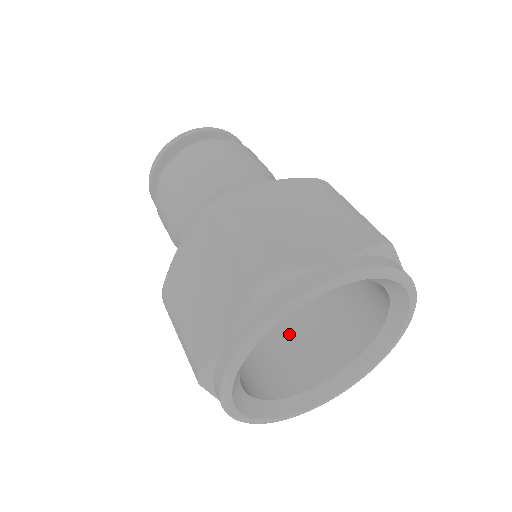
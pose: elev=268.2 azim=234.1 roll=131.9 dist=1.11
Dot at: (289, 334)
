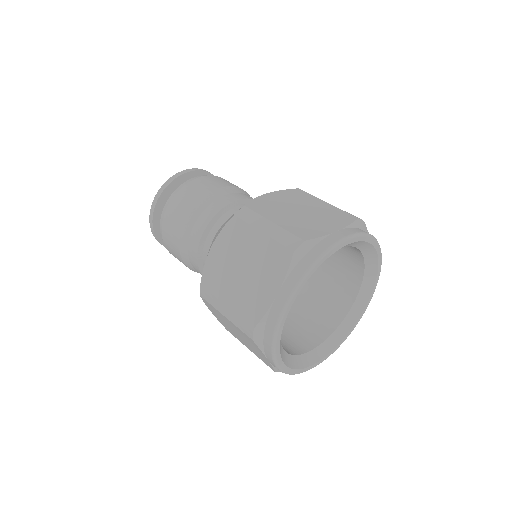
Dot at: (288, 314)
